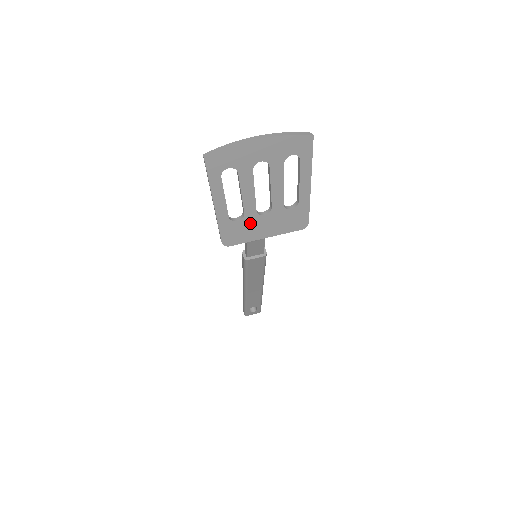
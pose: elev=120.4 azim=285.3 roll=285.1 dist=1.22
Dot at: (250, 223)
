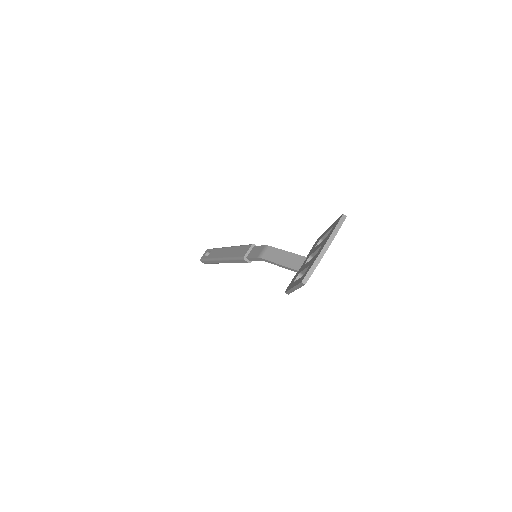
Dot at: occluded
